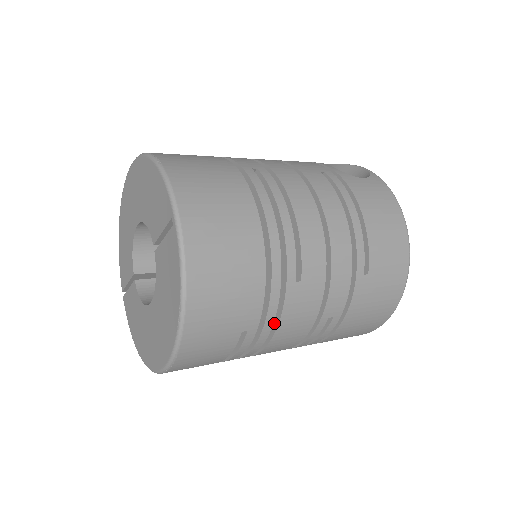
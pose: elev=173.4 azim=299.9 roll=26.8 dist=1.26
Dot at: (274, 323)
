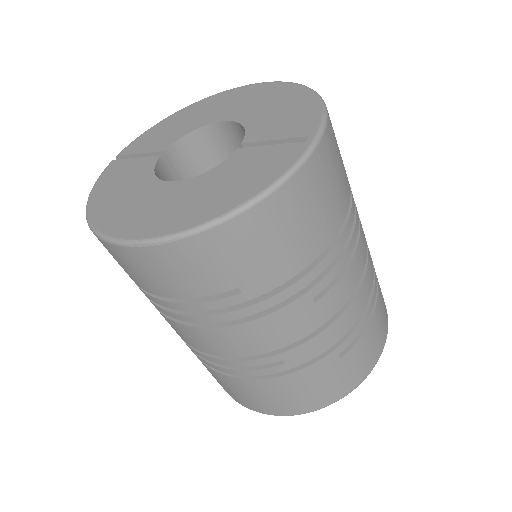
Dot at: occluded
